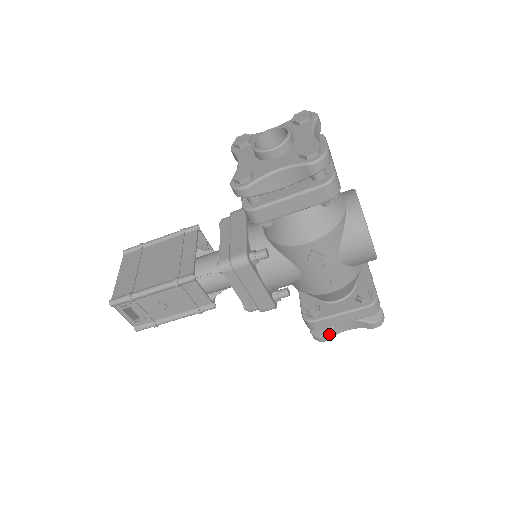
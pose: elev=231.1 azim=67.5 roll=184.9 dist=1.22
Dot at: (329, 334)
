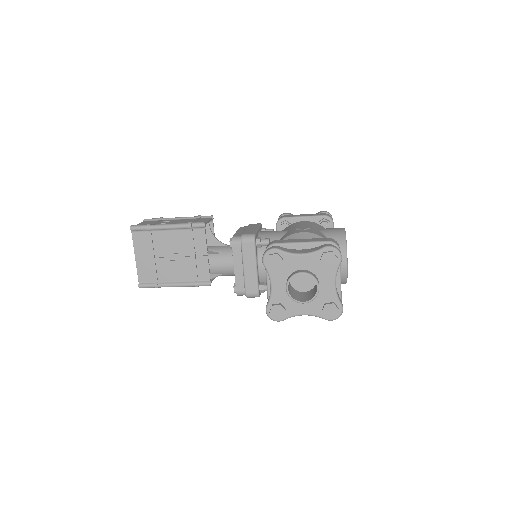
Dot at: occluded
